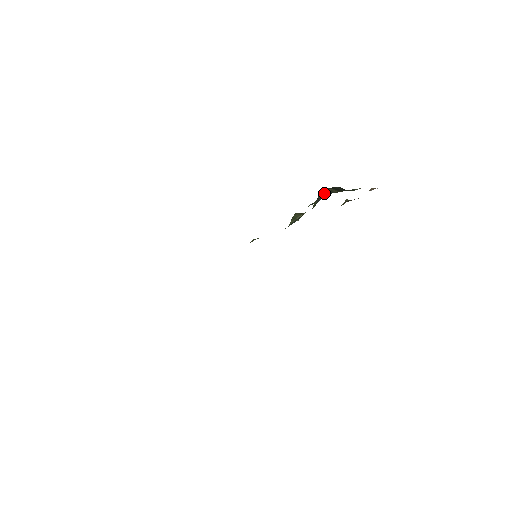
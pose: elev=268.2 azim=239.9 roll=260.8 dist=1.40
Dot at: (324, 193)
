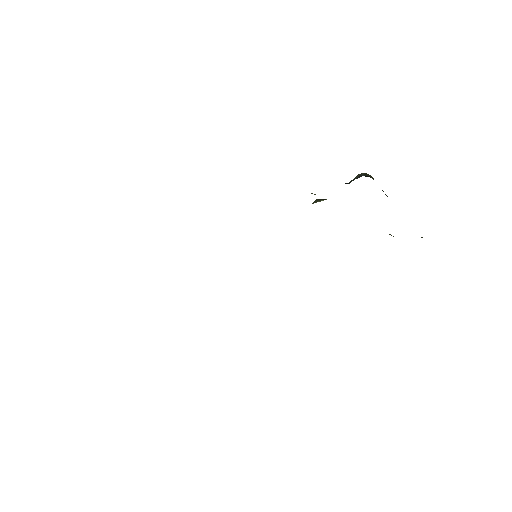
Dot at: (359, 175)
